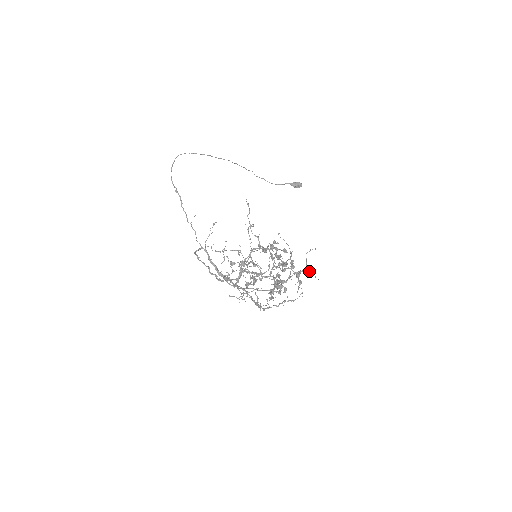
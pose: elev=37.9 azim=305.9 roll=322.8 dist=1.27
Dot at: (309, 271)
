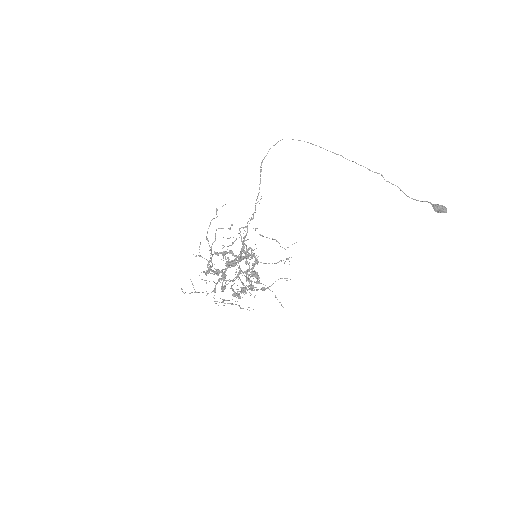
Dot at: (275, 295)
